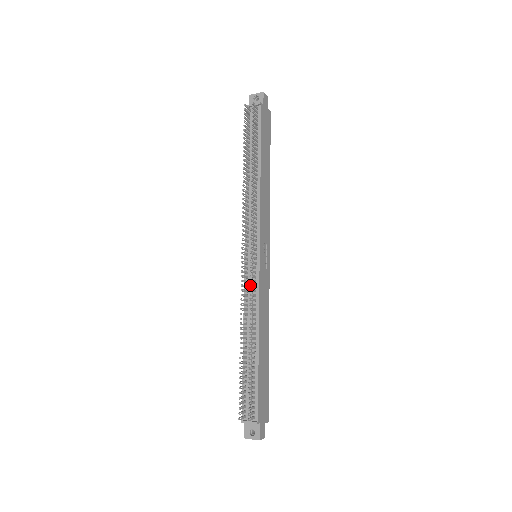
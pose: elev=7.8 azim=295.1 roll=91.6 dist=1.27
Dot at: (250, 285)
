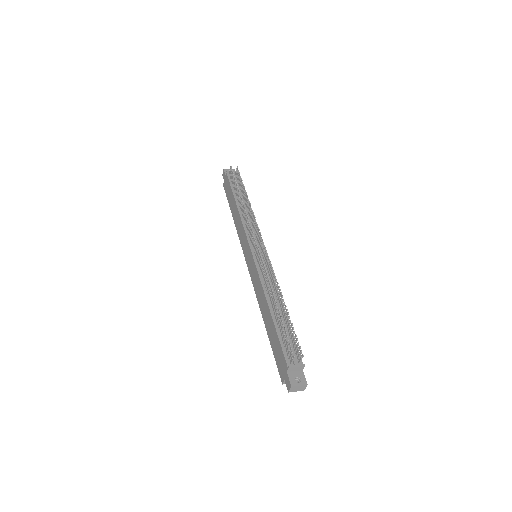
Dot at: occluded
